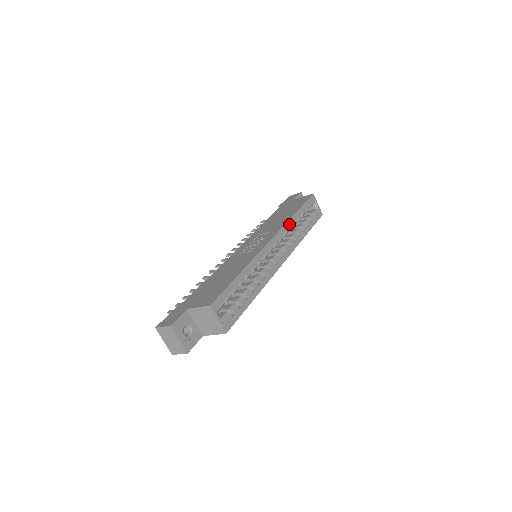
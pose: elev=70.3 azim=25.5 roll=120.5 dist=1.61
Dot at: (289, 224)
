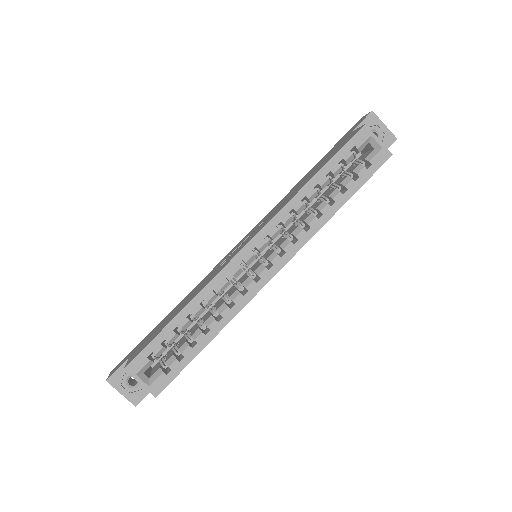
Dot at: (292, 205)
